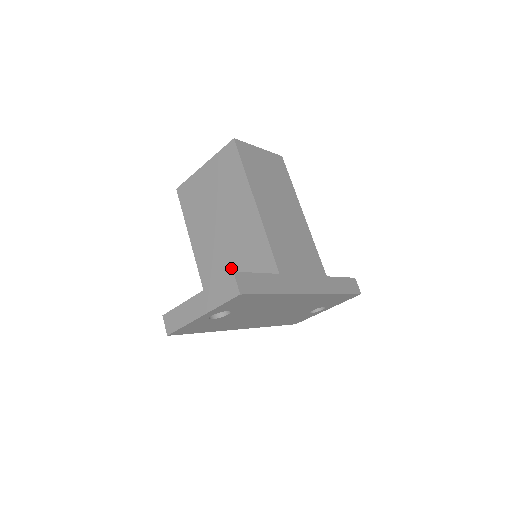
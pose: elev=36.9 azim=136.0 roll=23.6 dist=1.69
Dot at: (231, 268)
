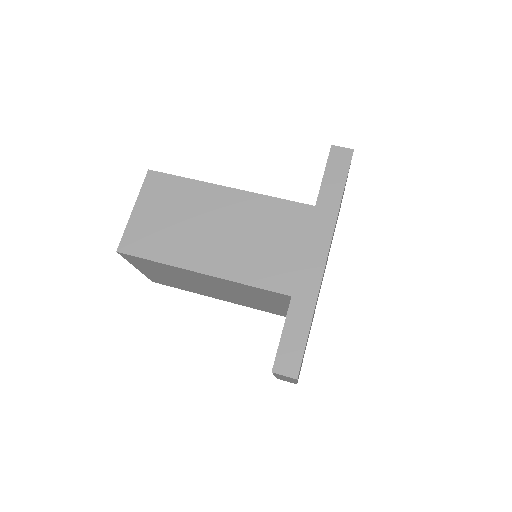
Dot at: (259, 302)
